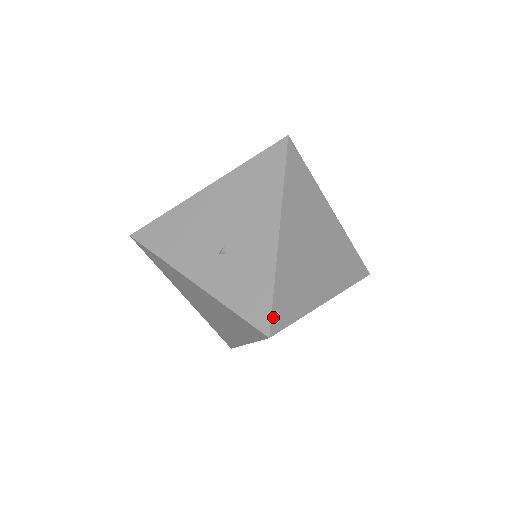
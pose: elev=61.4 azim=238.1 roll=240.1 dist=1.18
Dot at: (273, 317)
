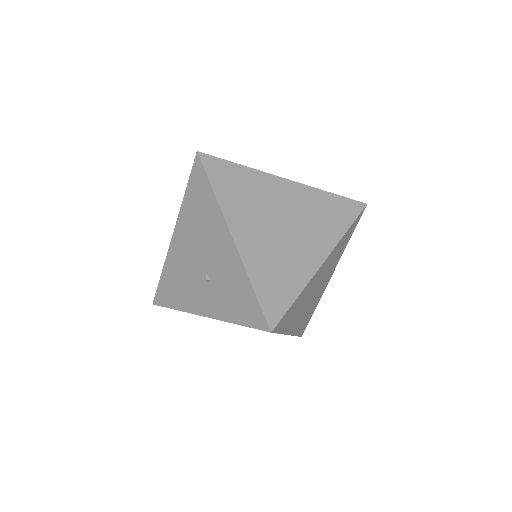
Dot at: (266, 313)
